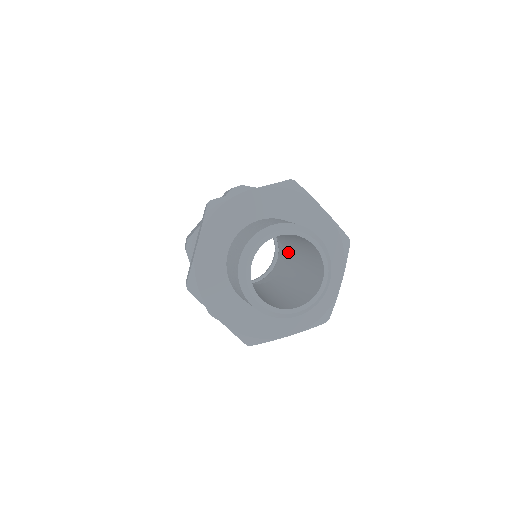
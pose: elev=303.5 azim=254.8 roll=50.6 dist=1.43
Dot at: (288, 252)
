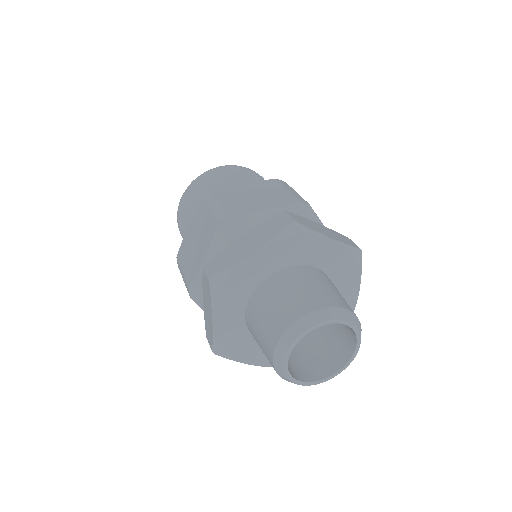
Dot at: occluded
